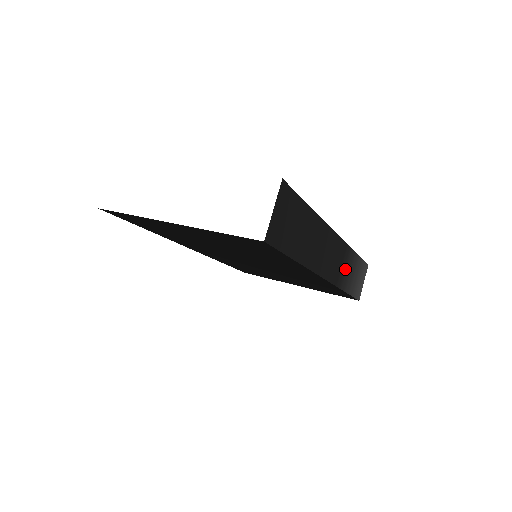
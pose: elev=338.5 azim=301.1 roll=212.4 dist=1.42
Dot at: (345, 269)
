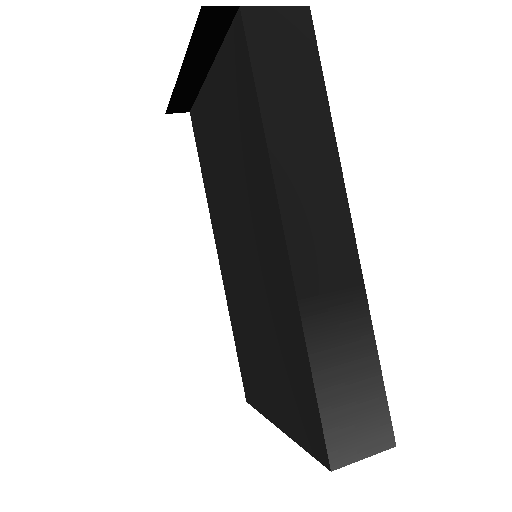
Dot at: (335, 319)
